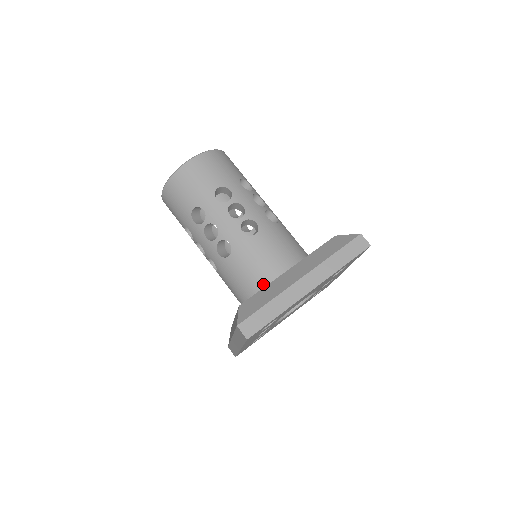
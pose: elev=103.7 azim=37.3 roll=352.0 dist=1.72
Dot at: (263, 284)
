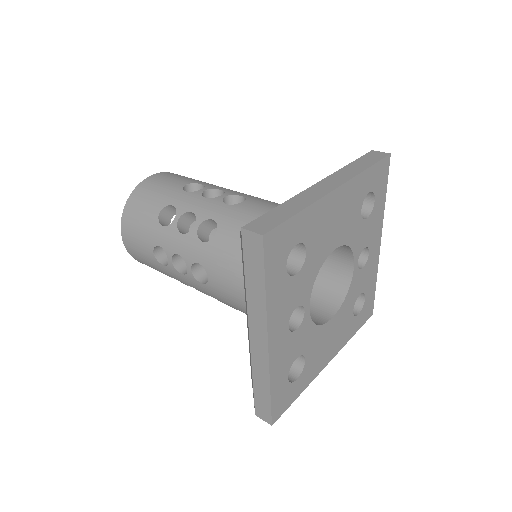
Dot at: occluded
